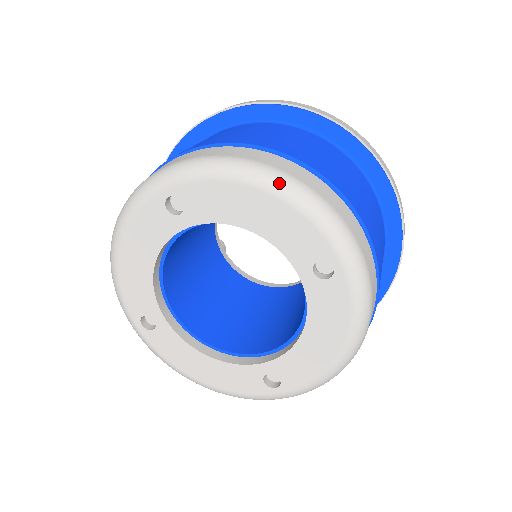
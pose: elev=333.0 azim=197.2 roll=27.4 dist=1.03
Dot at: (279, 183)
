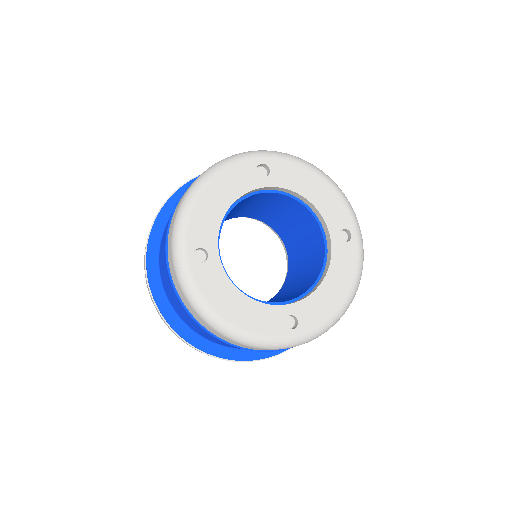
Dot at: (330, 178)
